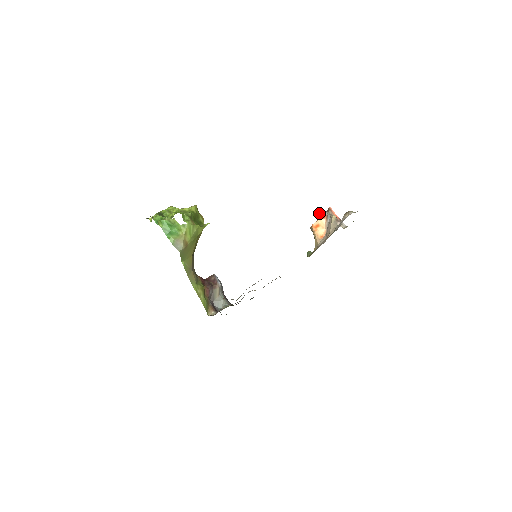
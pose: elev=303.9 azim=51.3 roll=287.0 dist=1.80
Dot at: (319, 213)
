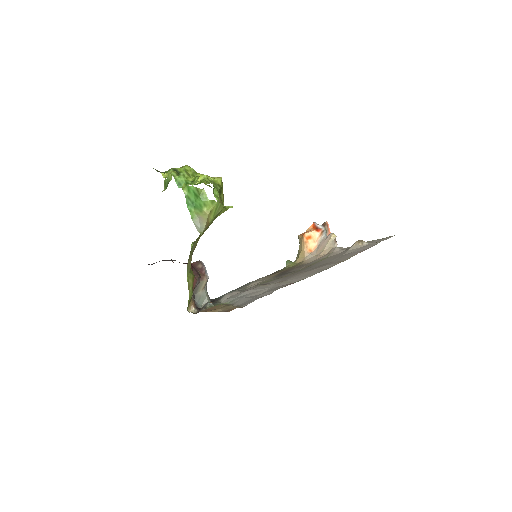
Dot at: occluded
